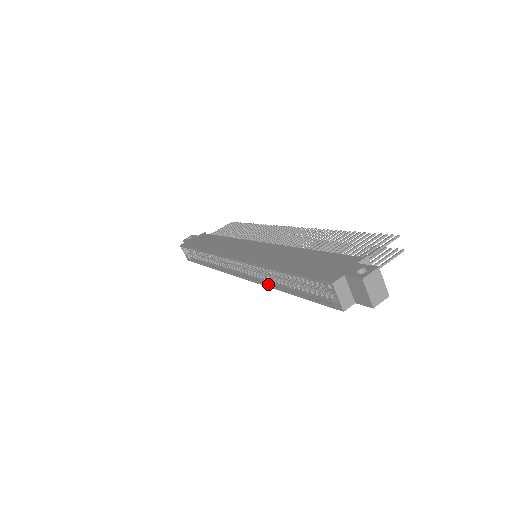
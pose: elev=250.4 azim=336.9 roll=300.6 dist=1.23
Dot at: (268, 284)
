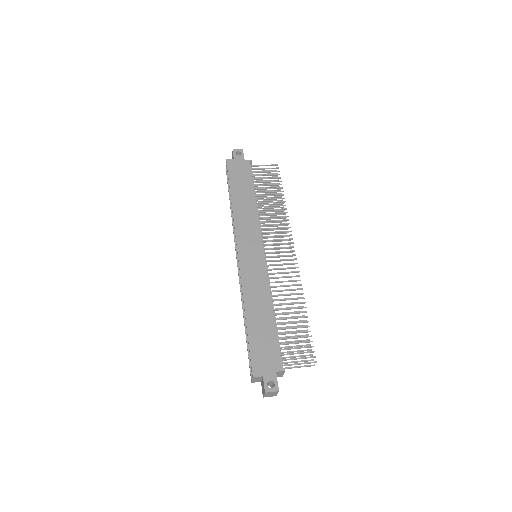
Dot at: (242, 299)
